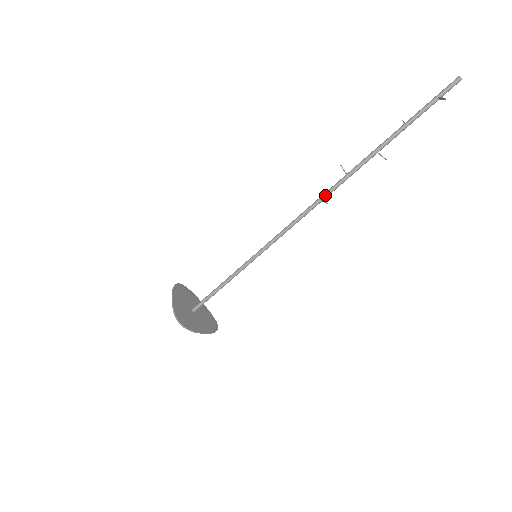
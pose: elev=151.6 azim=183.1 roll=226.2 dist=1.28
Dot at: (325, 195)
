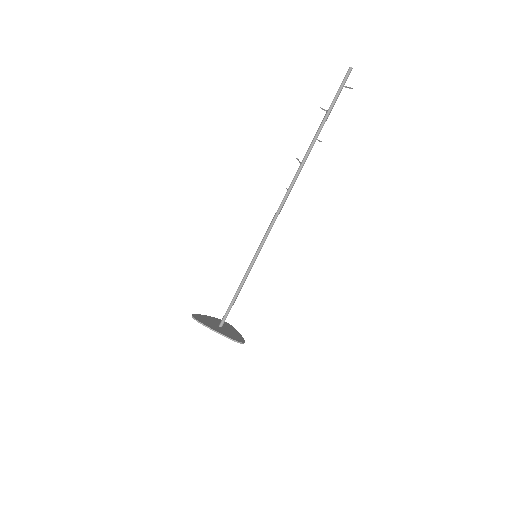
Dot at: occluded
